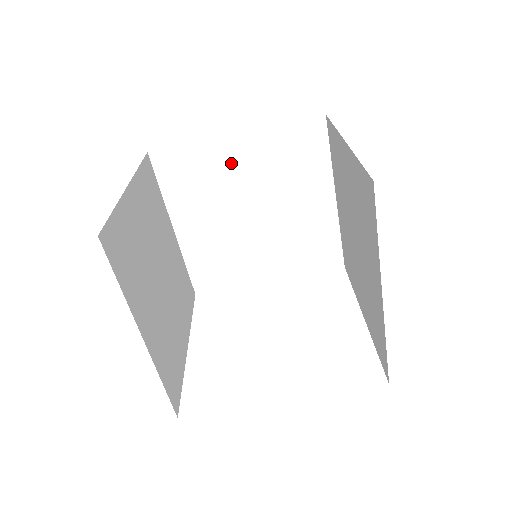
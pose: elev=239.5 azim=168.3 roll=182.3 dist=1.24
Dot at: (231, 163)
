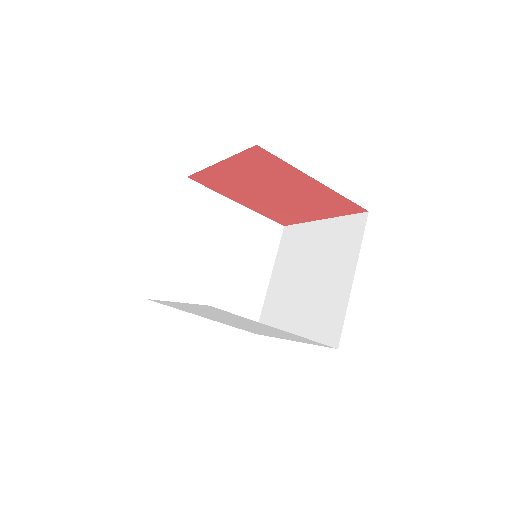
Dot at: (312, 239)
